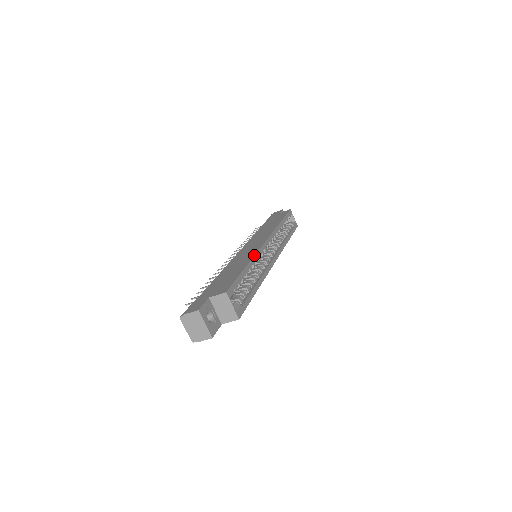
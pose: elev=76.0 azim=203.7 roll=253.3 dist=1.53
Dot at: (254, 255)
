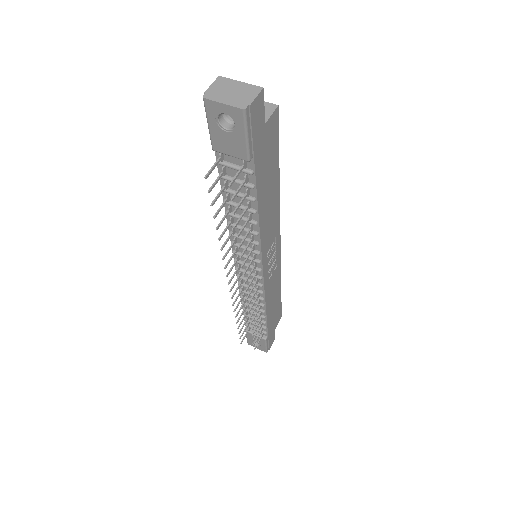
Dot at: occluded
